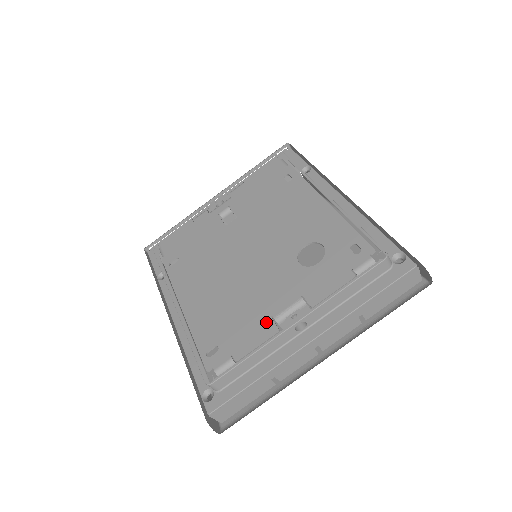
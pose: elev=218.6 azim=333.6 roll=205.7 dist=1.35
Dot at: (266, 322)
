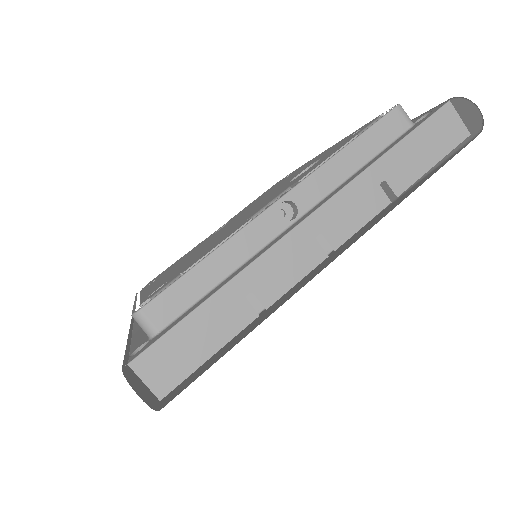
Dot at: (237, 227)
